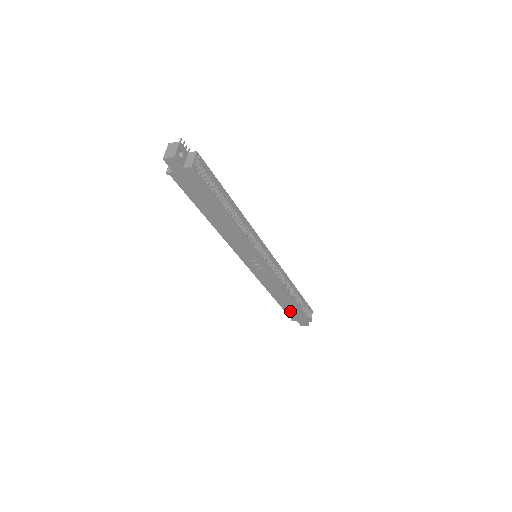
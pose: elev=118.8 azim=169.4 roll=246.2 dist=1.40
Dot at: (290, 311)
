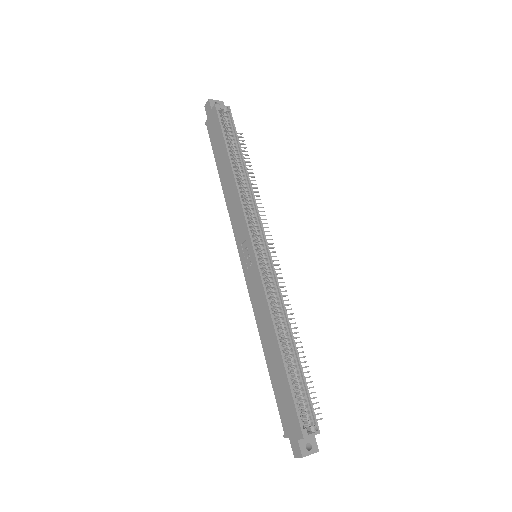
Dot at: (280, 394)
